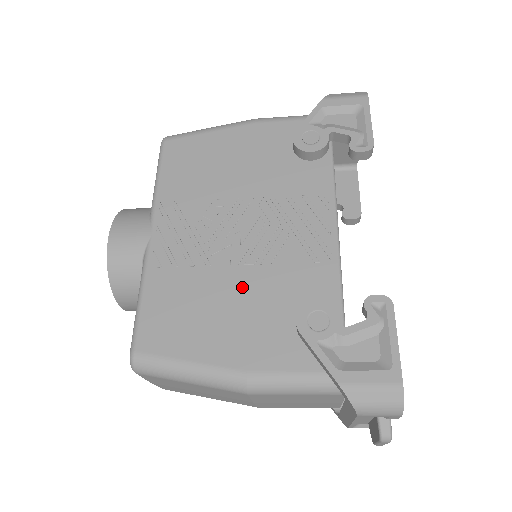
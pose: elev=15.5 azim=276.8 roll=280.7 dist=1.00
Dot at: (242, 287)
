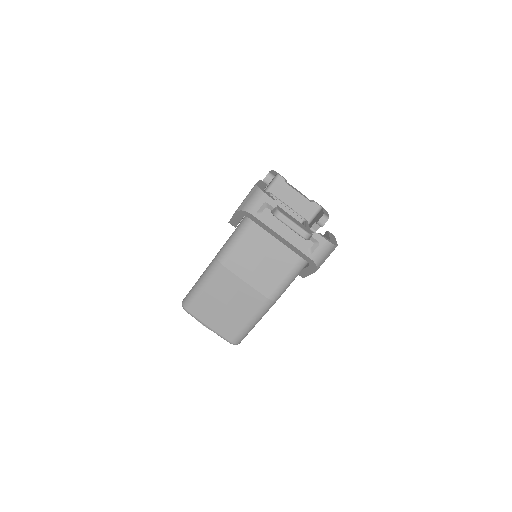
Dot at: occluded
